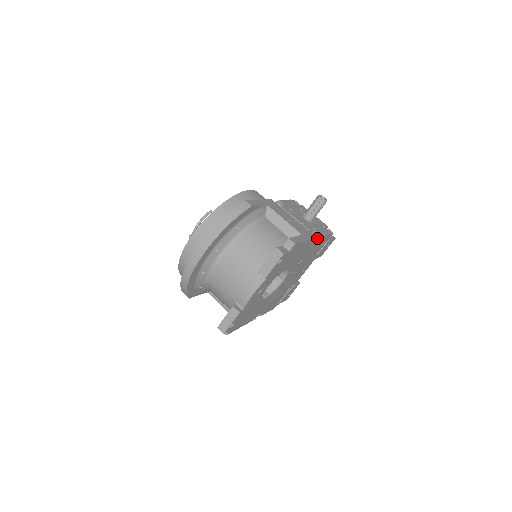
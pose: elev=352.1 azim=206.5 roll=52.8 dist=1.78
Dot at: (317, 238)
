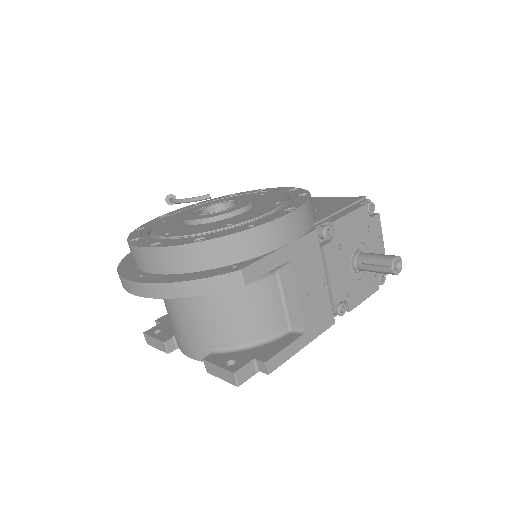
Dot at: (339, 315)
